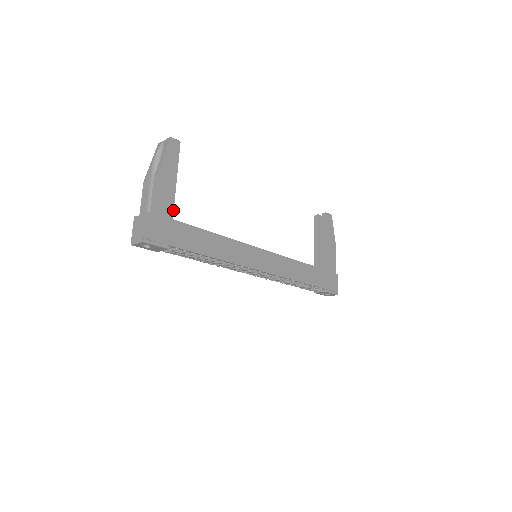
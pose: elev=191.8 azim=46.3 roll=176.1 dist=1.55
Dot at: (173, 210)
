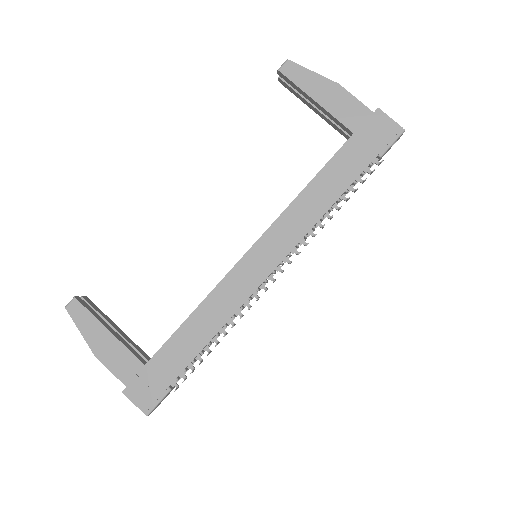
Dot at: (136, 358)
